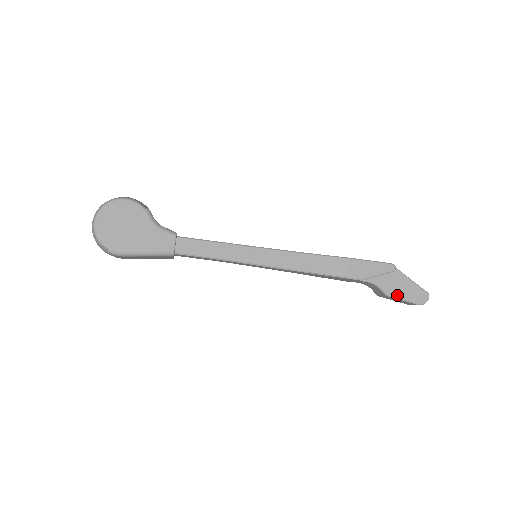
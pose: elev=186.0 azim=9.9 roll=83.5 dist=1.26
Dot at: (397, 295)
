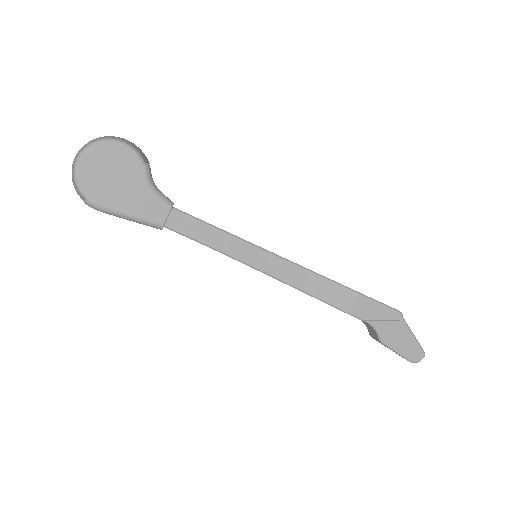
Dot at: (392, 346)
